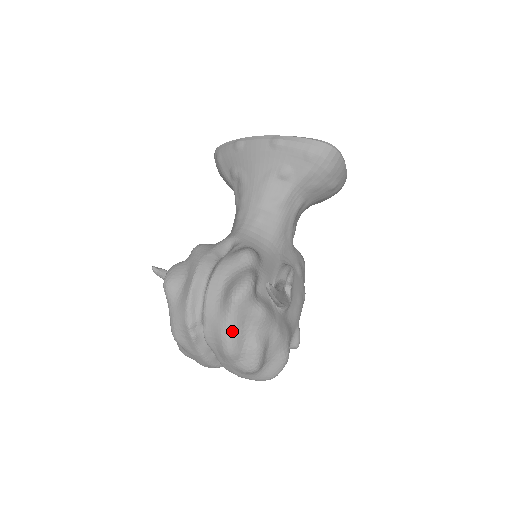
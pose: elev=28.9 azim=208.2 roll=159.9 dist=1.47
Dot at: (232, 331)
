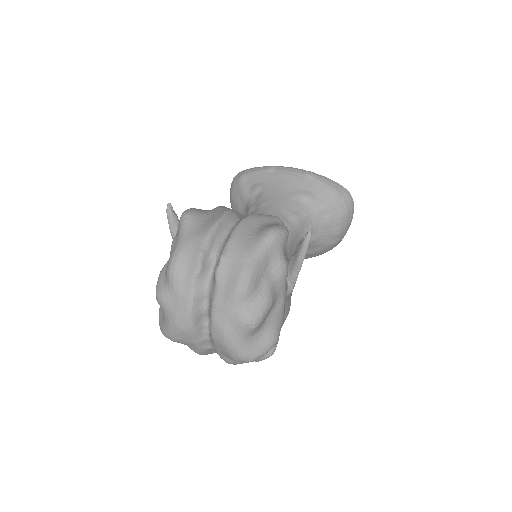
Dot at: (256, 264)
